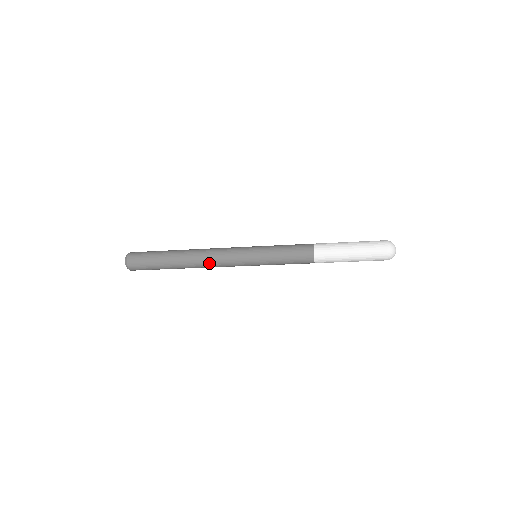
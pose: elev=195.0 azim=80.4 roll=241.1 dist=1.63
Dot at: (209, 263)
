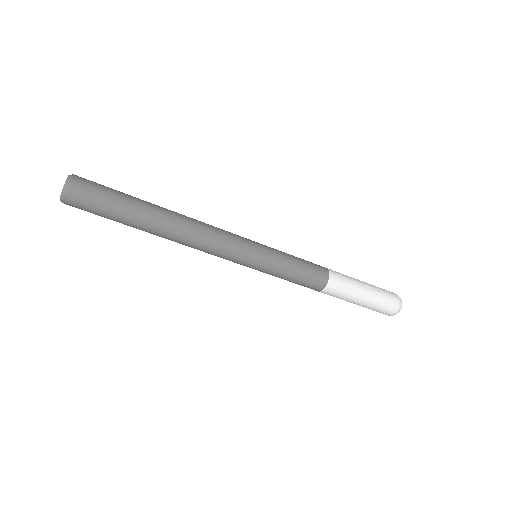
Dot at: (196, 244)
